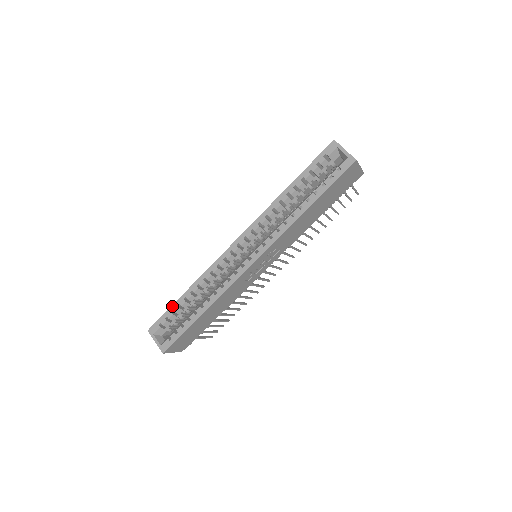
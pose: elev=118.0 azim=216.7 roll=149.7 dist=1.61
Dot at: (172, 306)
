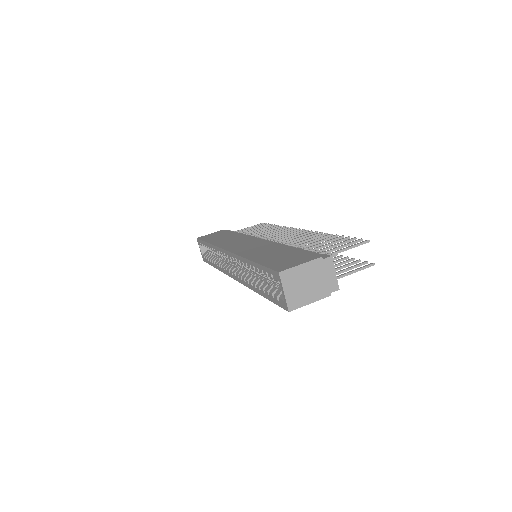
Dot at: (203, 242)
